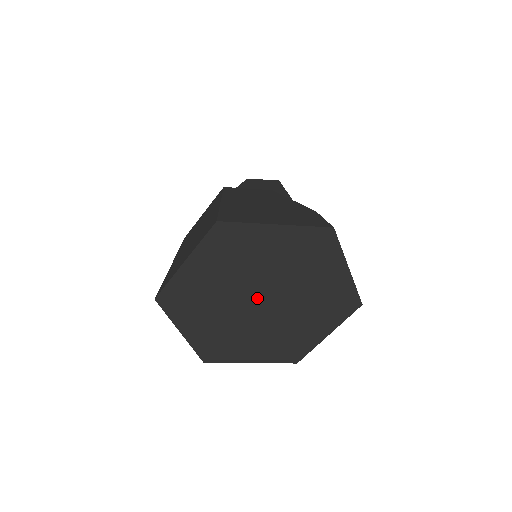
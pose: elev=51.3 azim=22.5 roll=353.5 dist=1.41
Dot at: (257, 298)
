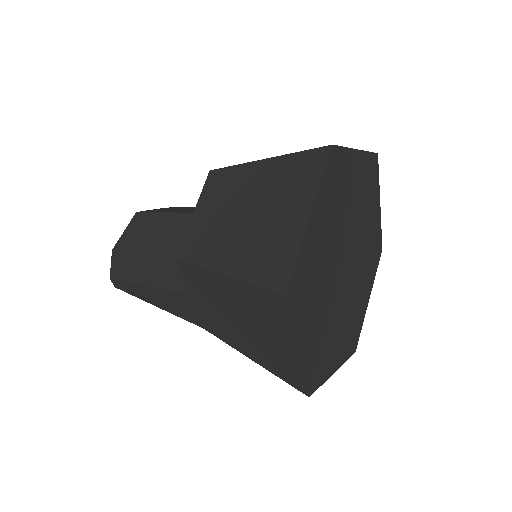
Dot at: (344, 261)
